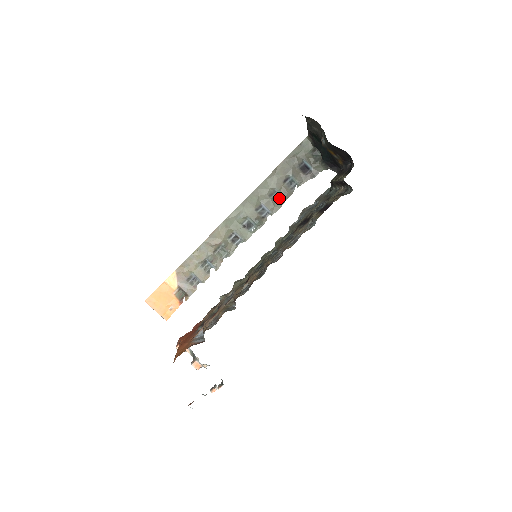
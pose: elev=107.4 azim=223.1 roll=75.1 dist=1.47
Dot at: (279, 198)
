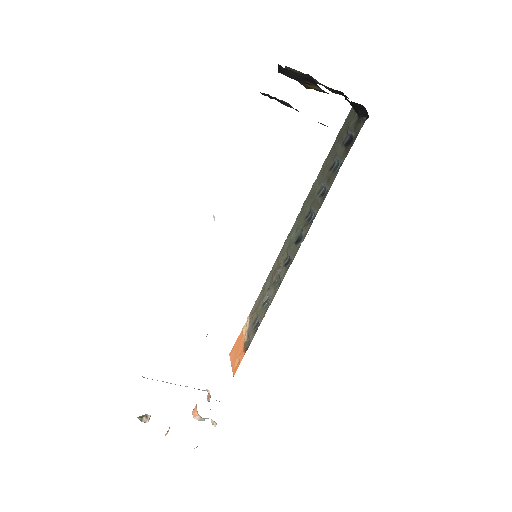
Dot at: (325, 192)
